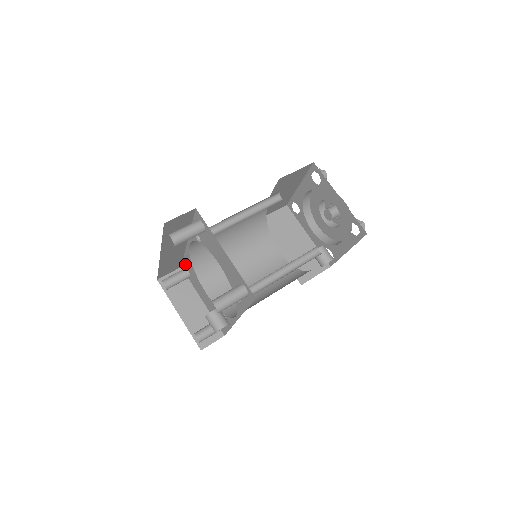
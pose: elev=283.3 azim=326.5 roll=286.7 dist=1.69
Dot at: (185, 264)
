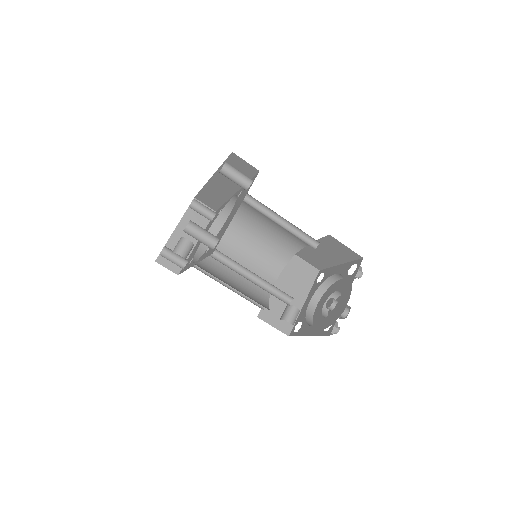
Dot at: occluded
